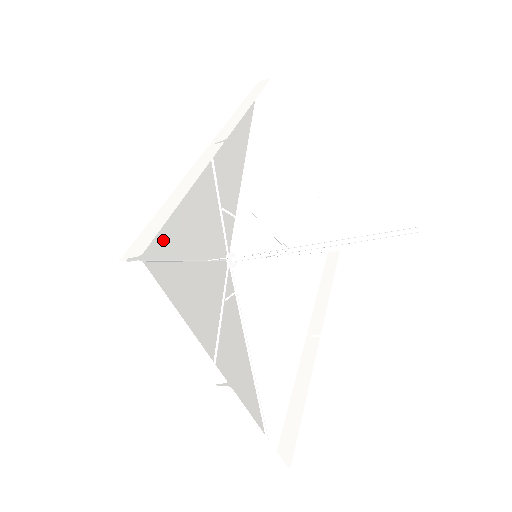
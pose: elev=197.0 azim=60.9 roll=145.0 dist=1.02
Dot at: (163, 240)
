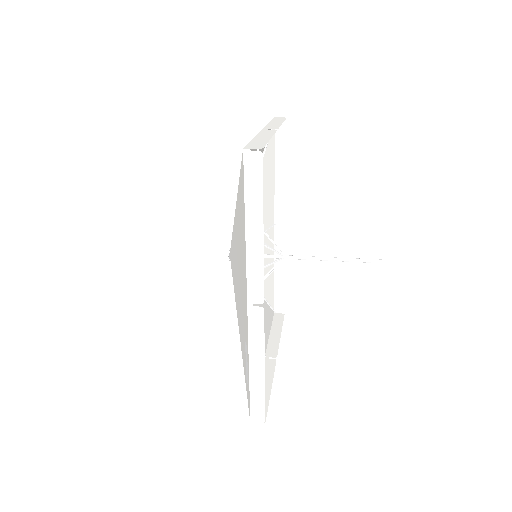
Dot at: (245, 373)
